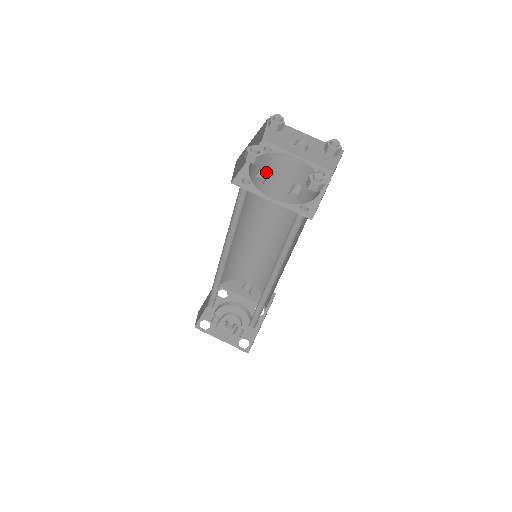
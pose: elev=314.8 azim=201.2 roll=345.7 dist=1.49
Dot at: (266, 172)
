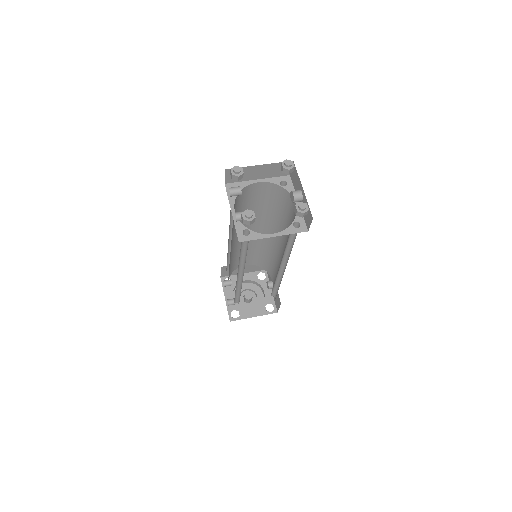
Dot at: (239, 190)
